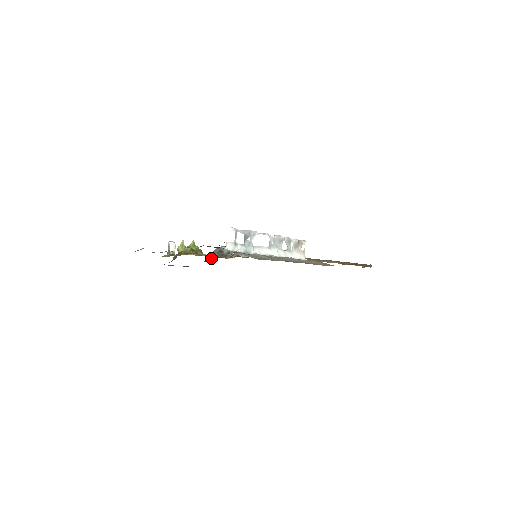
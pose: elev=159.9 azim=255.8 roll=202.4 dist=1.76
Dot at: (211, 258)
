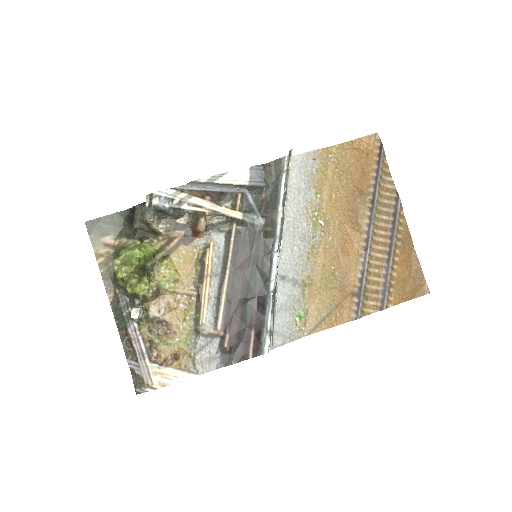
Dot at: (156, 232)
